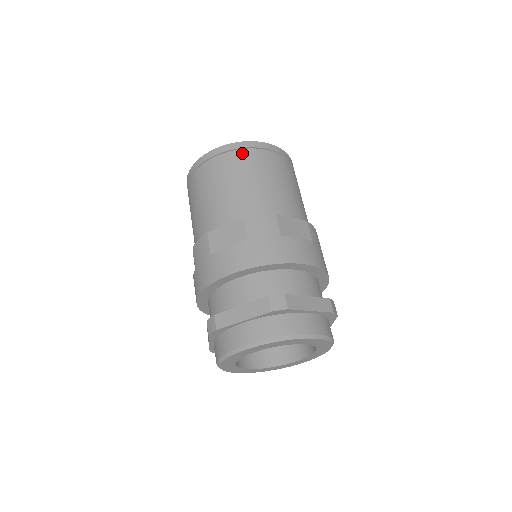
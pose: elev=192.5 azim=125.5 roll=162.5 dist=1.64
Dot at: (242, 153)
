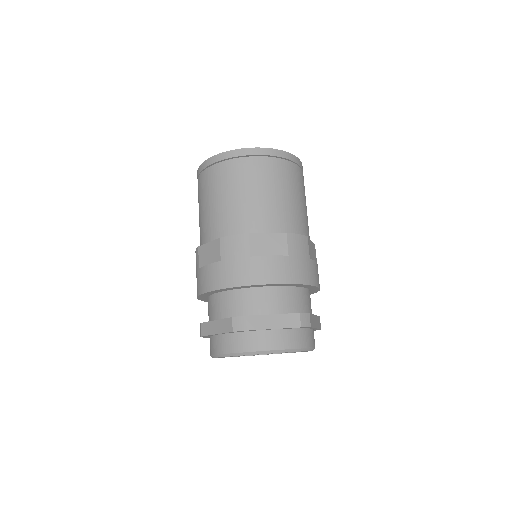
Dot at: (286, 164)
